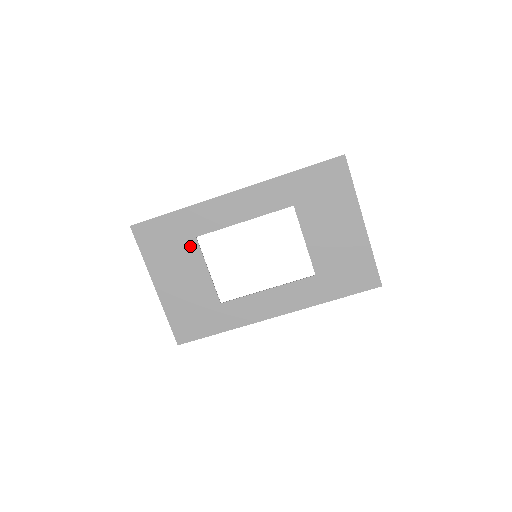
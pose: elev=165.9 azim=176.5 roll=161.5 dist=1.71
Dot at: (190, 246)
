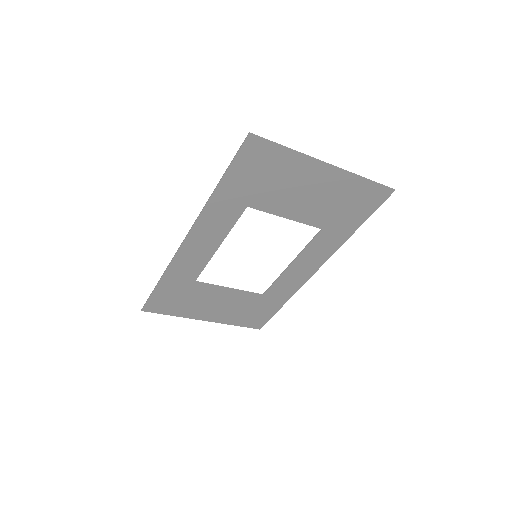
Dot at: (198, 288)
